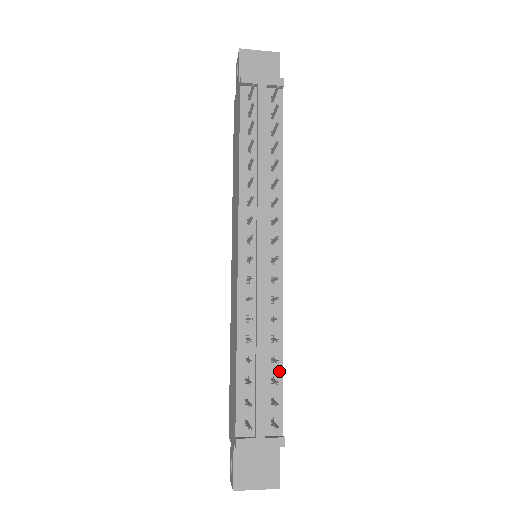
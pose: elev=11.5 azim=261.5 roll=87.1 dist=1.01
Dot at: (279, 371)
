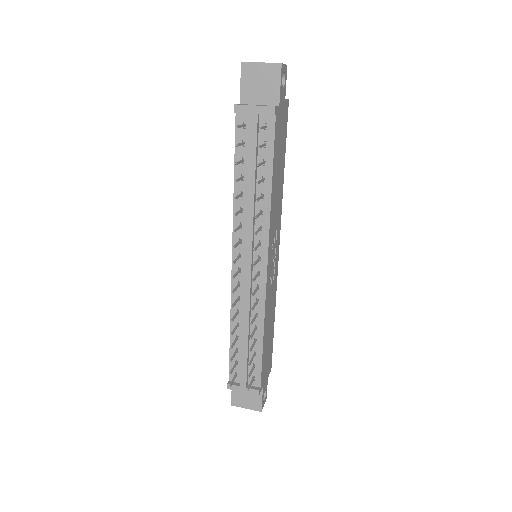
Dot at: (260, 349)
